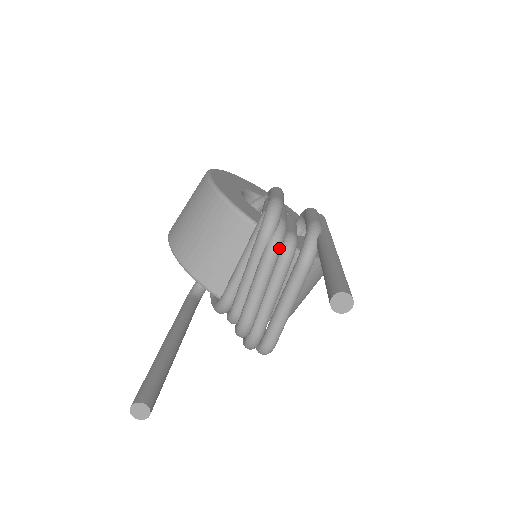
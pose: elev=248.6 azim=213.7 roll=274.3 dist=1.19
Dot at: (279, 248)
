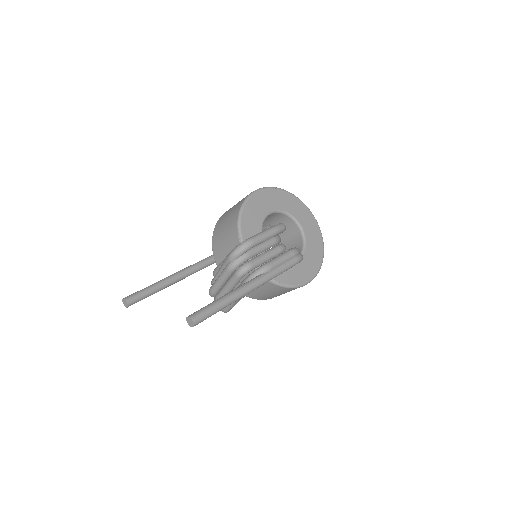
Dot at: (234, 268)
